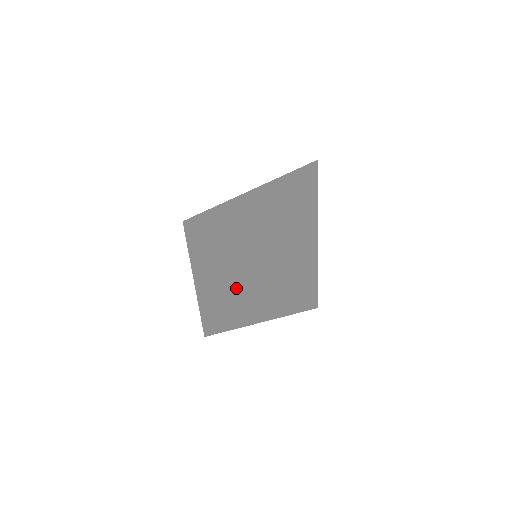
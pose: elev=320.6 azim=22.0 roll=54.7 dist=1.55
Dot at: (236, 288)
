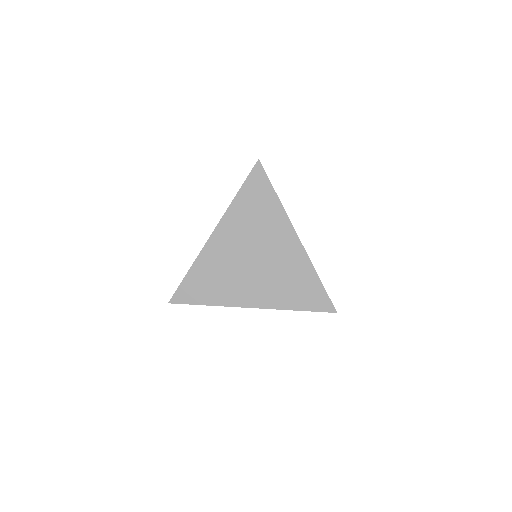
Dot at: (192, 267)
